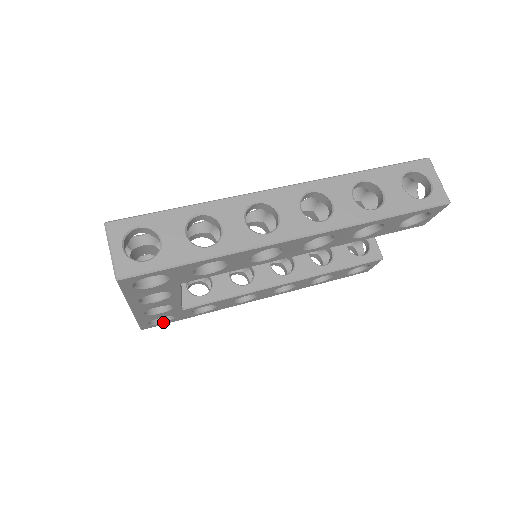
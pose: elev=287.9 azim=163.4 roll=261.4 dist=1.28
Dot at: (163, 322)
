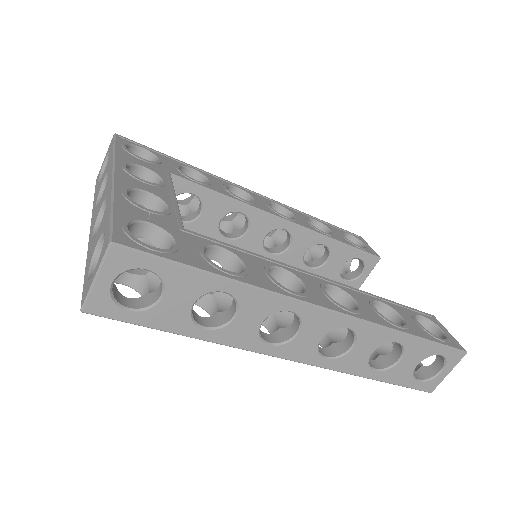
Dot at: occluded
